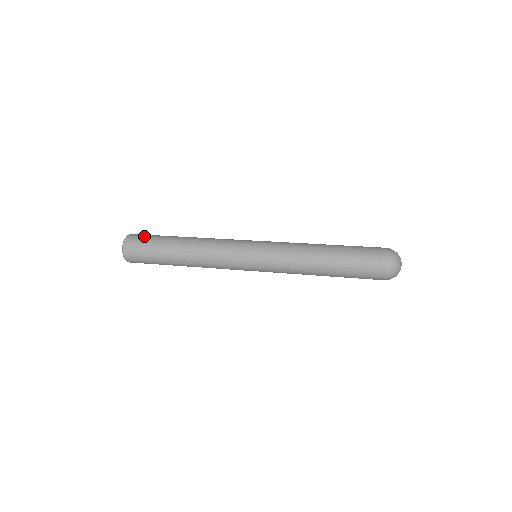
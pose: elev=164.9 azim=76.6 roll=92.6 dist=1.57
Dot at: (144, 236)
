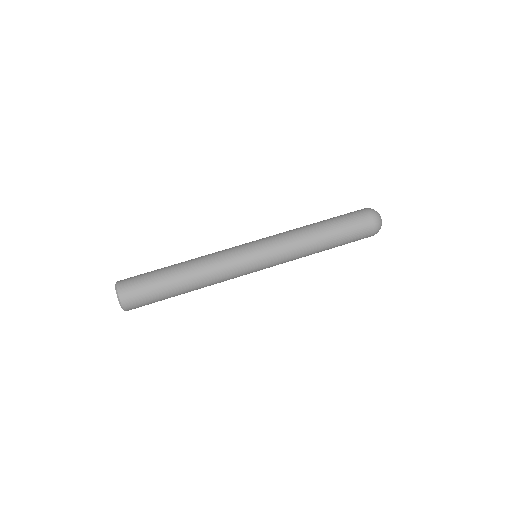
Dot at: (139, 290)
